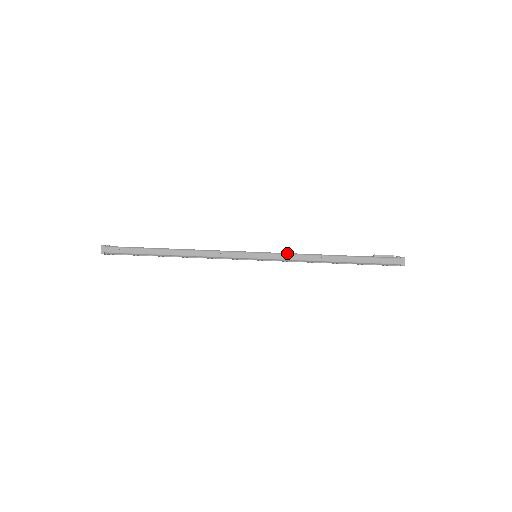
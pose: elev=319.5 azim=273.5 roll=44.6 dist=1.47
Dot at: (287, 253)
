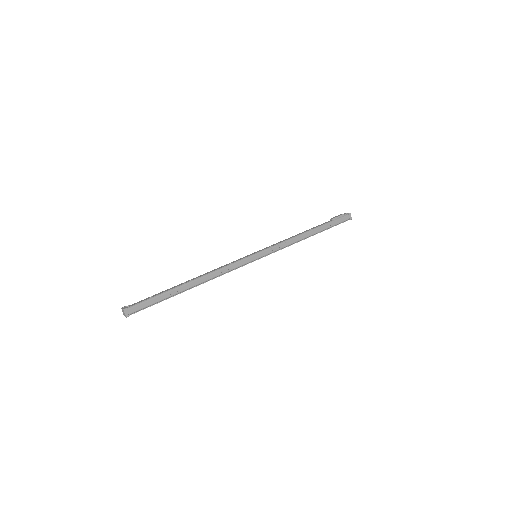
Dot at: (278, 244)
